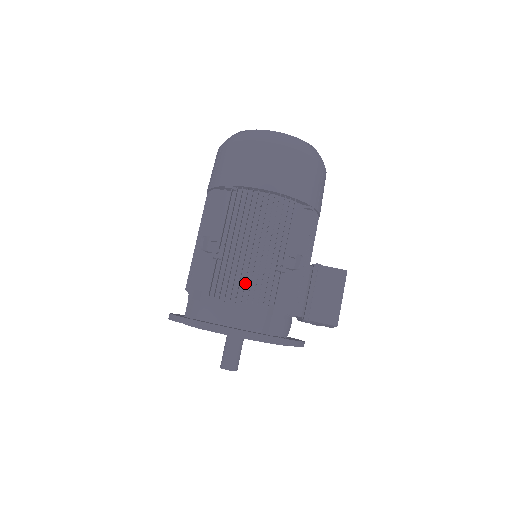
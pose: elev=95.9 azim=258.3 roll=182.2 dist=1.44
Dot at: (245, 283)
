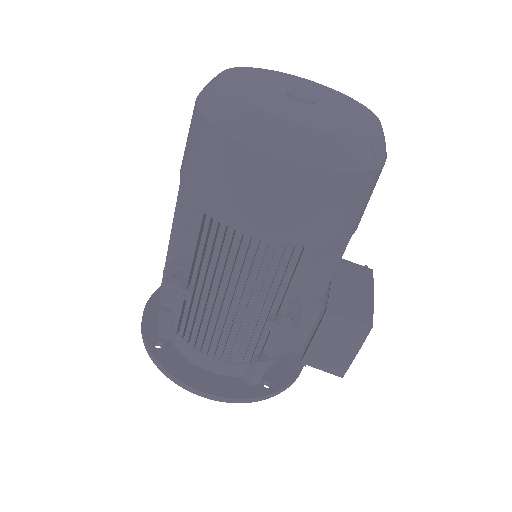
Dot at: (221, 334)
